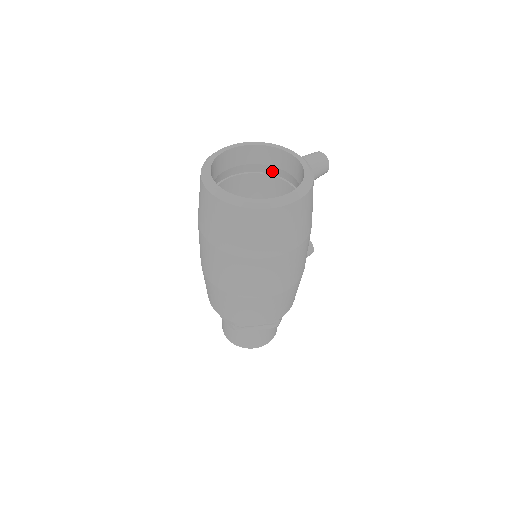
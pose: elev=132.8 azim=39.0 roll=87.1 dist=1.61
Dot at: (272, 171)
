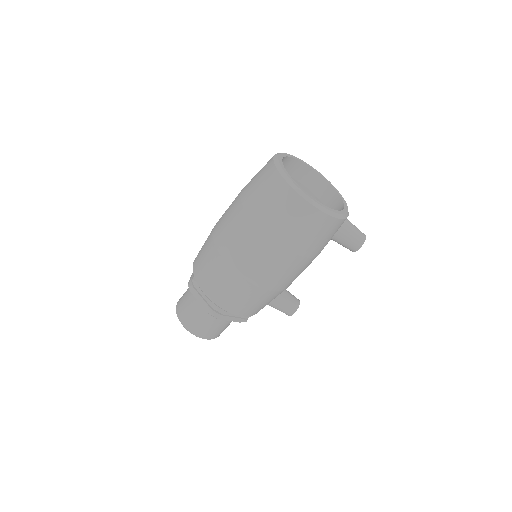
Dot at: occluded
